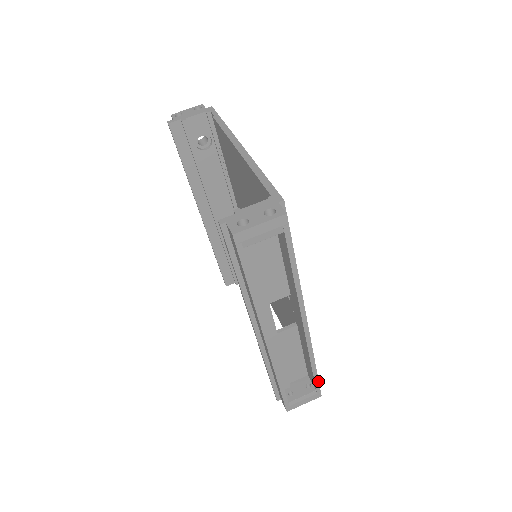
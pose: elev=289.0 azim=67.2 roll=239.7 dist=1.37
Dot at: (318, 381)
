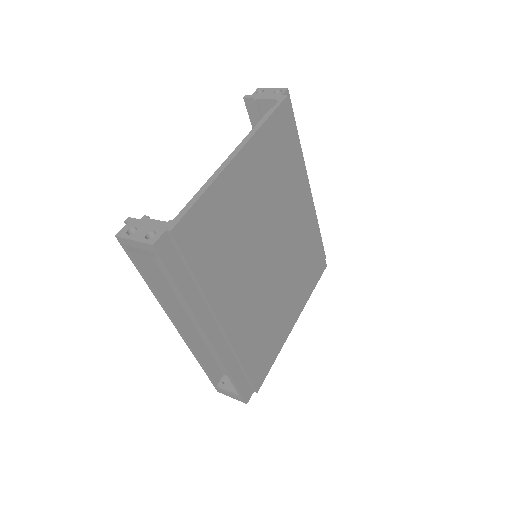
Dot at: (239, 390)
